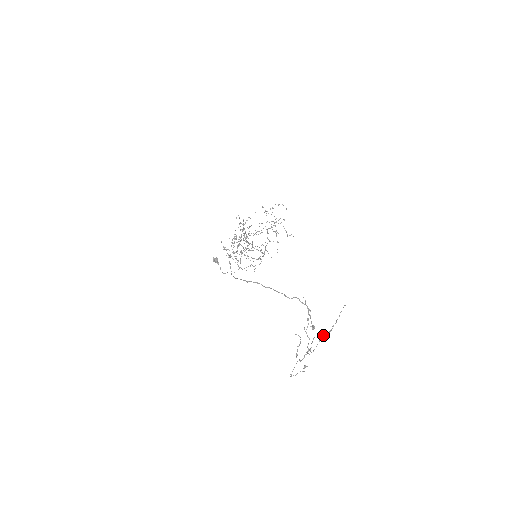
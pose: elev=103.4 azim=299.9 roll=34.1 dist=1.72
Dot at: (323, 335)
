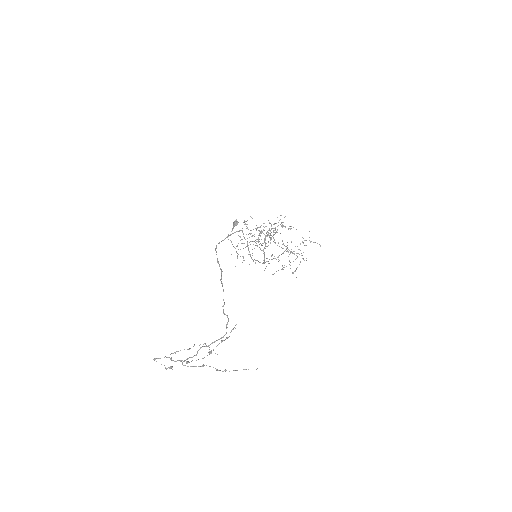
Dot at: occluded
